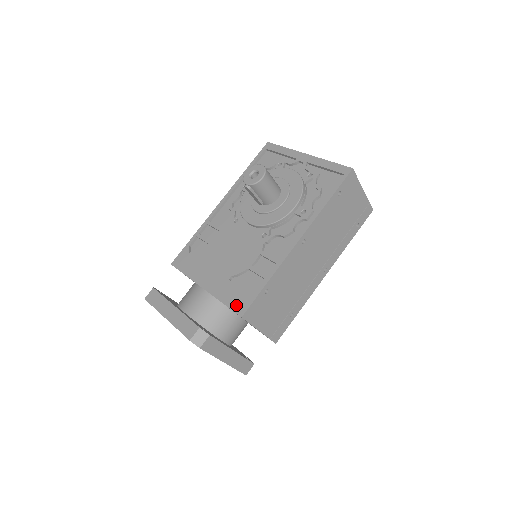
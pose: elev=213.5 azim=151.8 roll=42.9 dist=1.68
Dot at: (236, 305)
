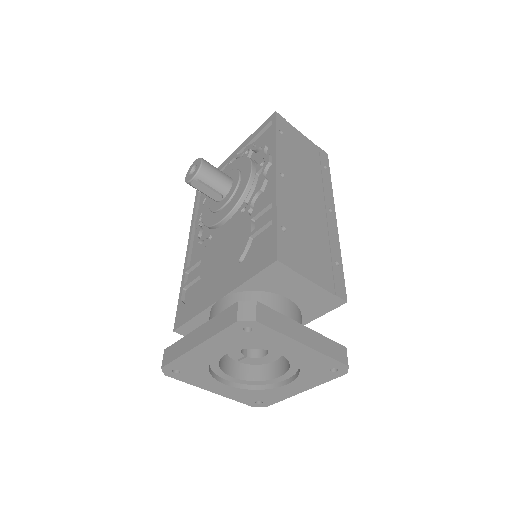
Dot at: (263, 262)
